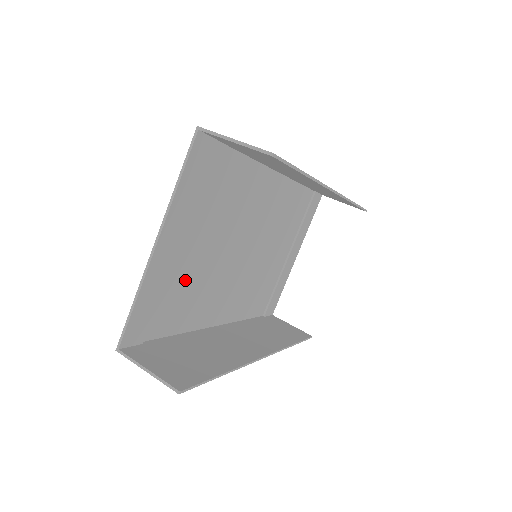
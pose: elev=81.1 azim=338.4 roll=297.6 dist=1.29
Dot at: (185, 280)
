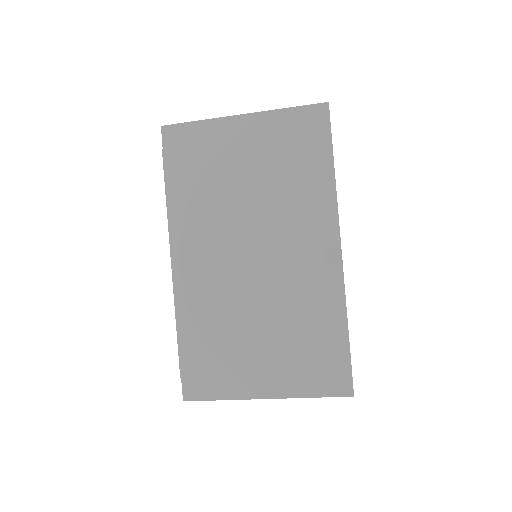
Dot at: (231, 344)
